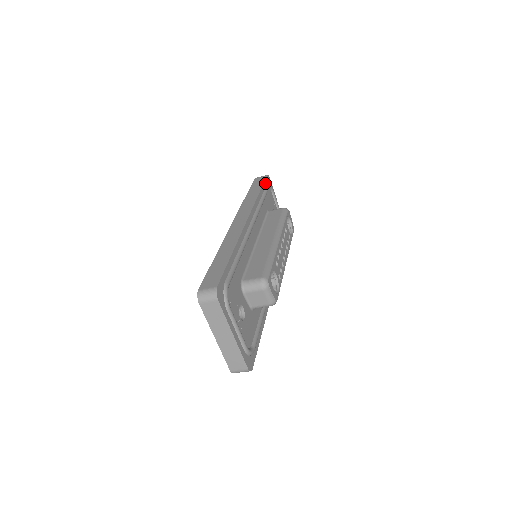
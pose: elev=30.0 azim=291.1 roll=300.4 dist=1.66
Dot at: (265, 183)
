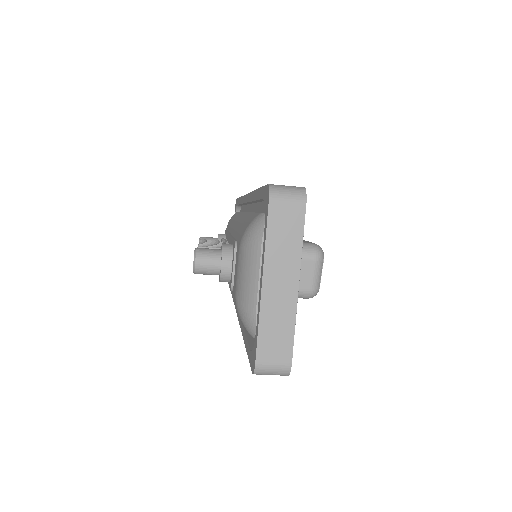
Dot at: occluded
